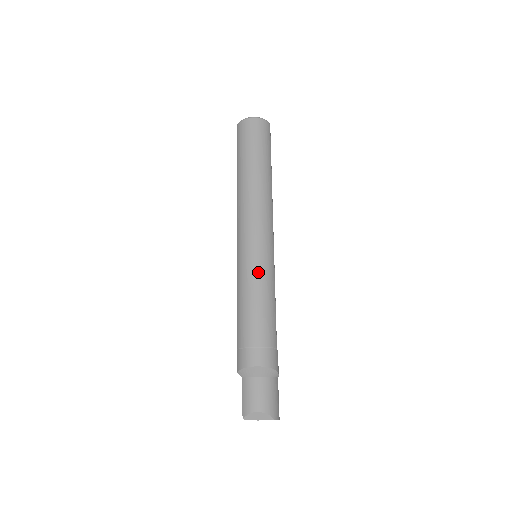
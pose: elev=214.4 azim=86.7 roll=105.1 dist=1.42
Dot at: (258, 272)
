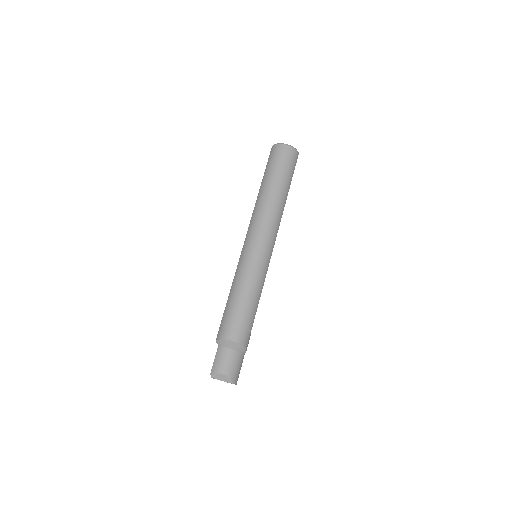
Dot at: (255, 270)
